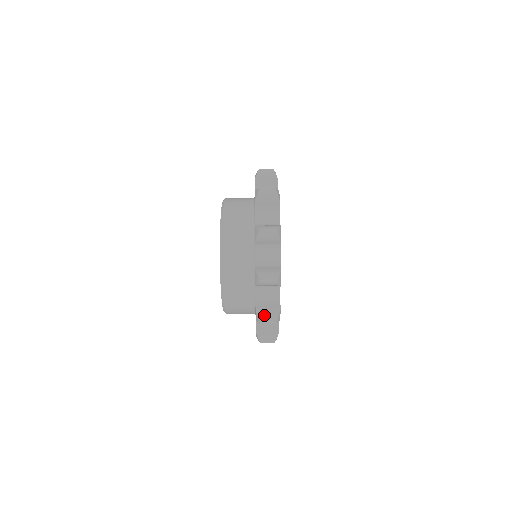
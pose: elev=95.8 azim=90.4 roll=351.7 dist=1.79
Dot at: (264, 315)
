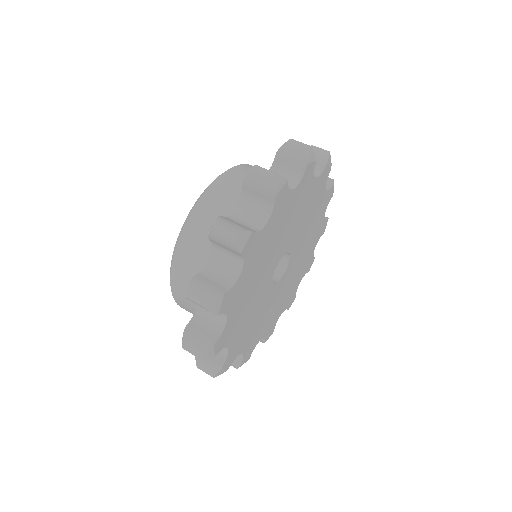
Dot at: (226, 222)
